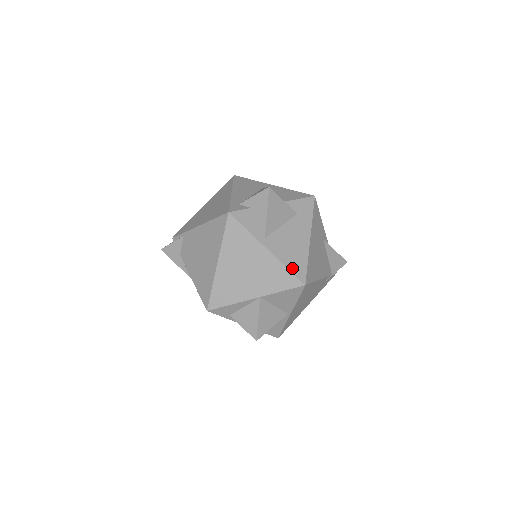
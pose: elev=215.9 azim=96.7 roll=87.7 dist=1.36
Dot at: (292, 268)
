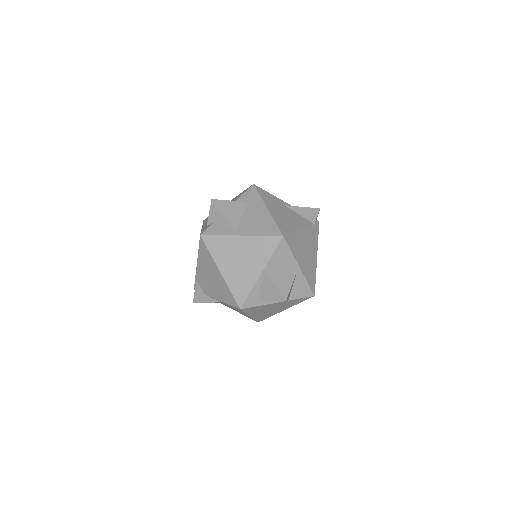
Dot at: (266, 234)
